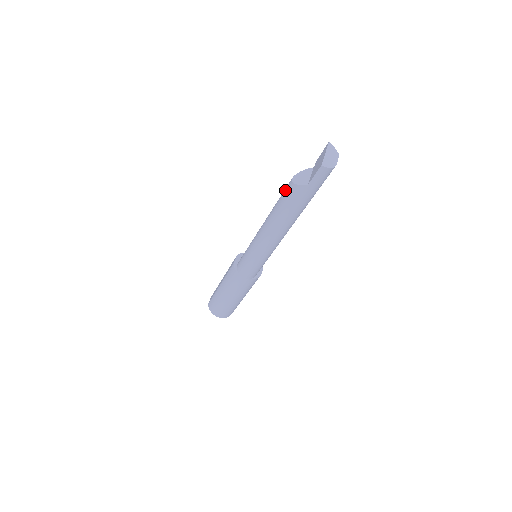
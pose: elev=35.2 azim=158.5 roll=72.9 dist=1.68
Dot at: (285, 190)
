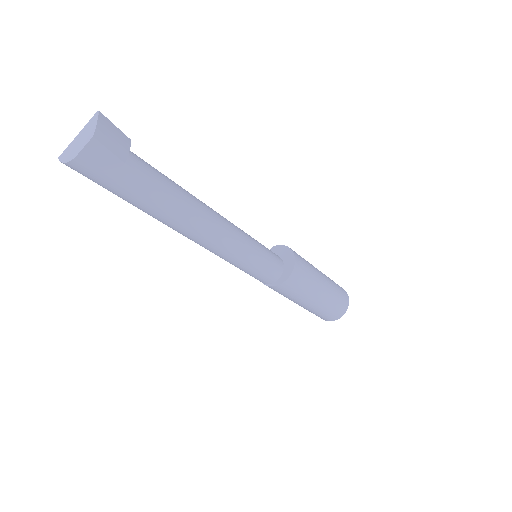
Dot at: occluded
